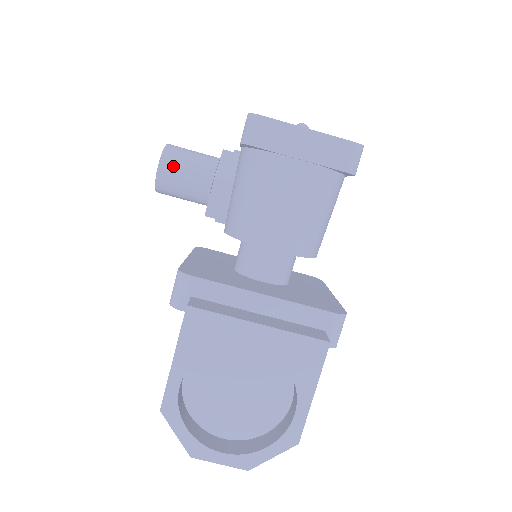
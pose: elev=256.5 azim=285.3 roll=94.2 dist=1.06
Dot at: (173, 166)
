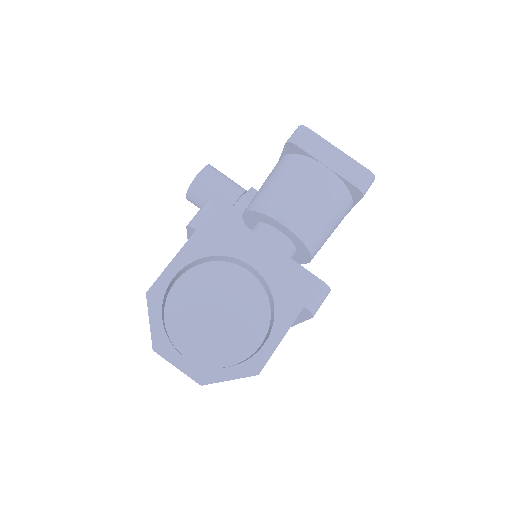
Dot at: (211, 177)
